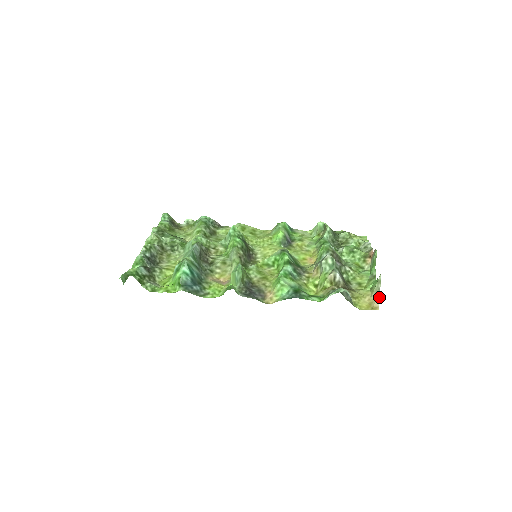
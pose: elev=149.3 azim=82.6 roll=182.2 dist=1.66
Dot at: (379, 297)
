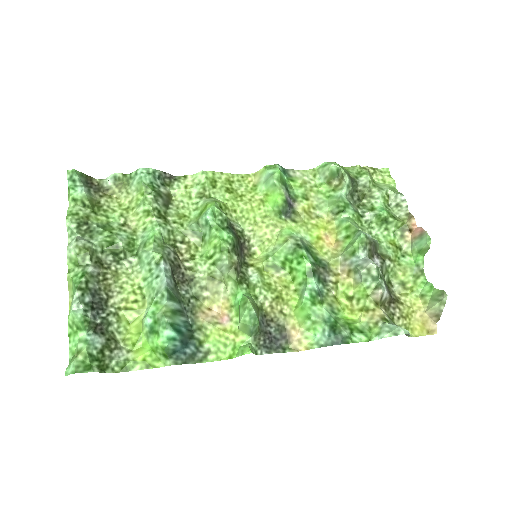
Dot at: (439, 319)
